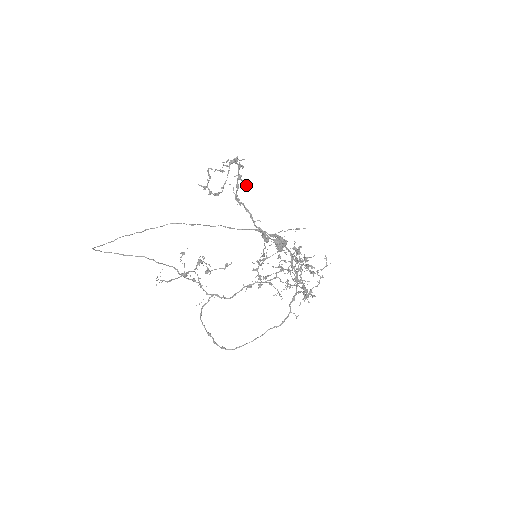
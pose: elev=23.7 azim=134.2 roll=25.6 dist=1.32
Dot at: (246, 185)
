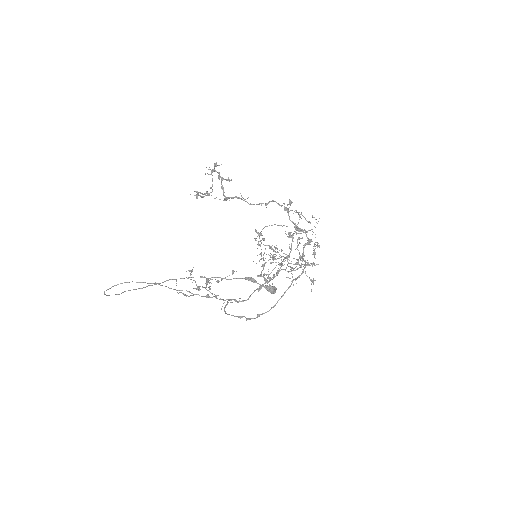
Dot at: (229, 181)
